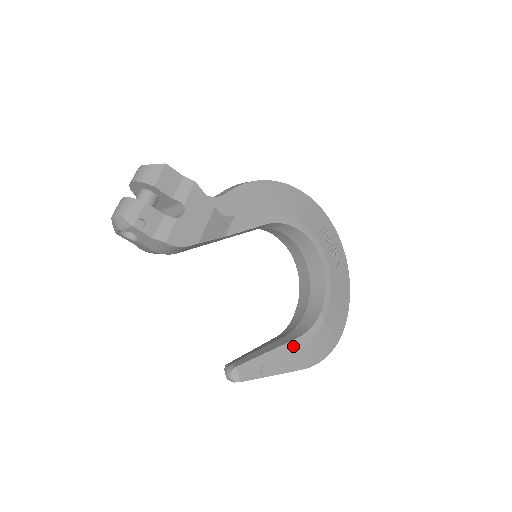
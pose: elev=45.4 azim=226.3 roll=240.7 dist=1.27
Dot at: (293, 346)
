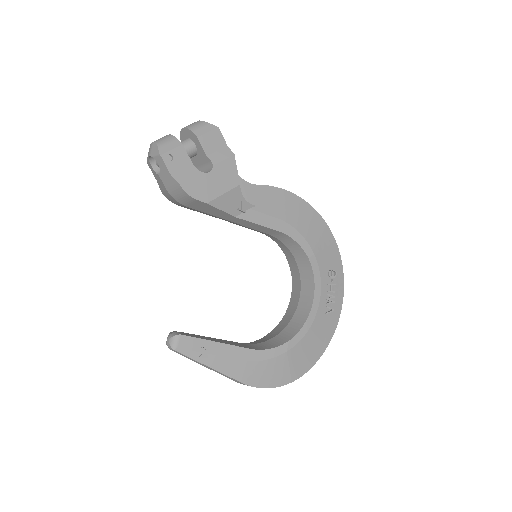
Dot at: (244, 353)
